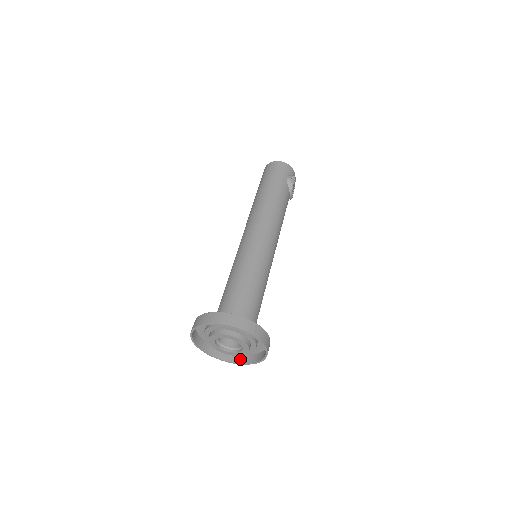
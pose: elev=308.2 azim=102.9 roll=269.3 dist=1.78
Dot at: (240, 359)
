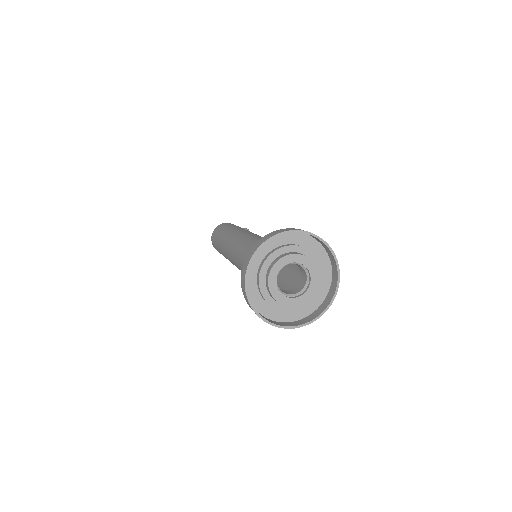
Dot at: (303, 321)
